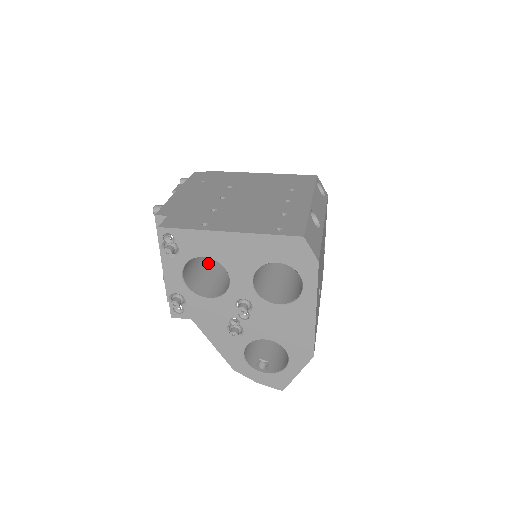
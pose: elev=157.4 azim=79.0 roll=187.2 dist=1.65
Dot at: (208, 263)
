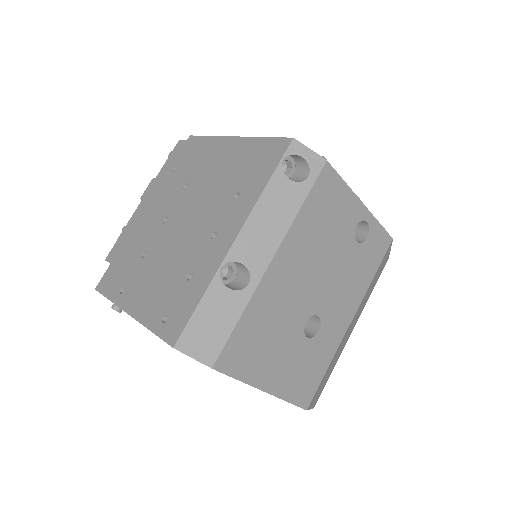
Dot at: occluded
